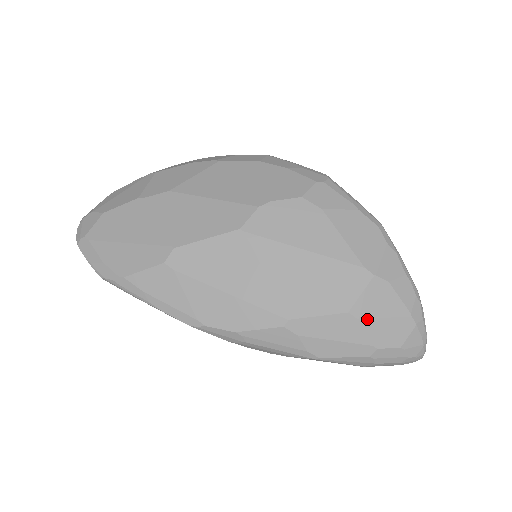
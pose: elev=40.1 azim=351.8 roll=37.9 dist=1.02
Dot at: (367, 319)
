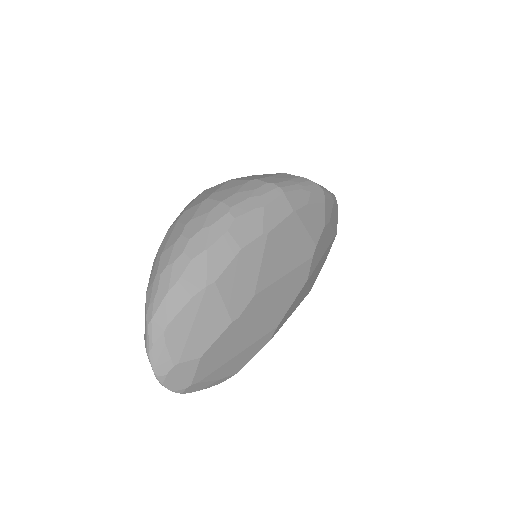
Dot at: occluded
